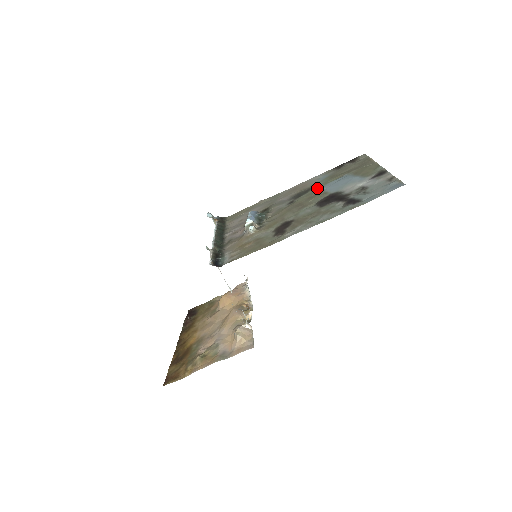
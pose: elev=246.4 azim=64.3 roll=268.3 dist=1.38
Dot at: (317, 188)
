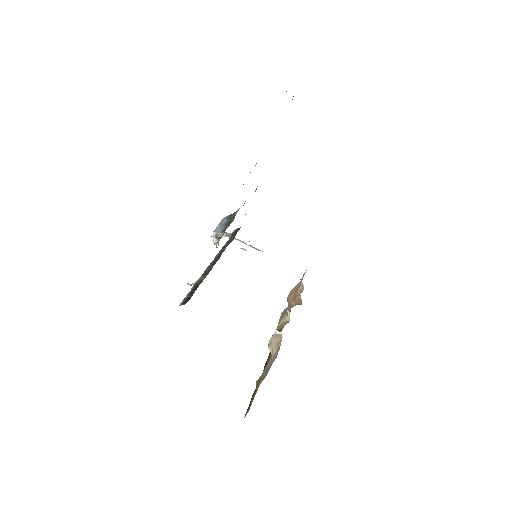
Dot at: occluded
